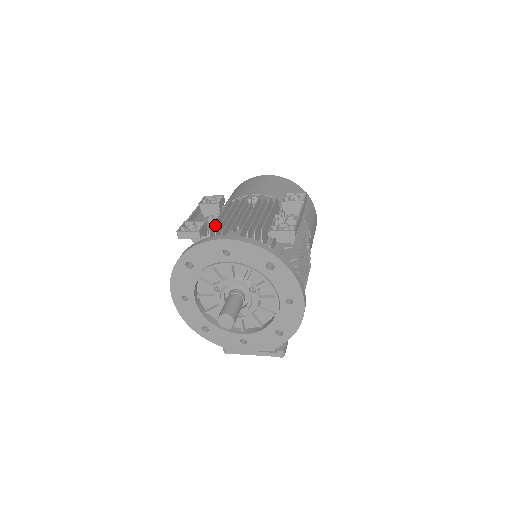
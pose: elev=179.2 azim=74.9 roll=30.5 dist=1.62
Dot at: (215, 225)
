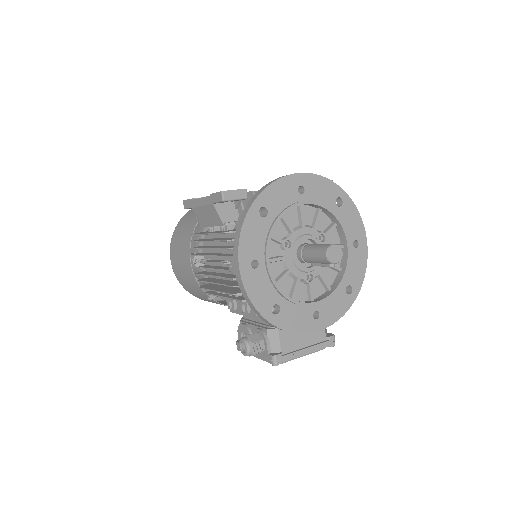
Dot at: occluded
